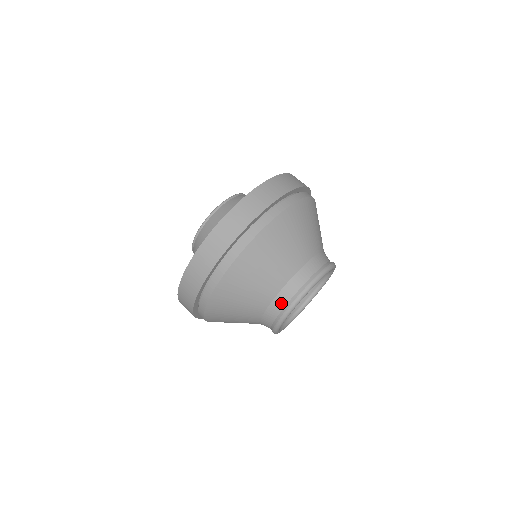
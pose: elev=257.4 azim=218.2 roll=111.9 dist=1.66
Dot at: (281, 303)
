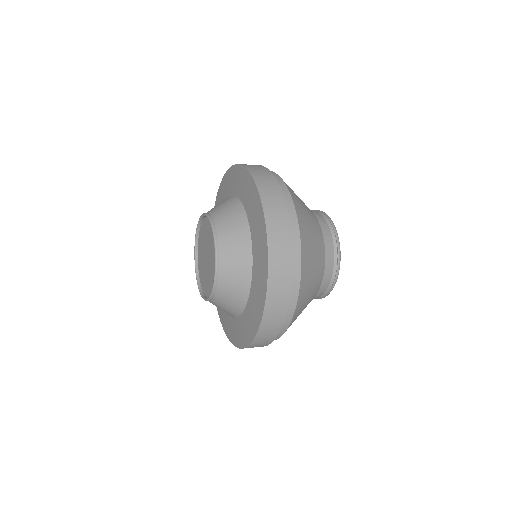
Dot at: (331, 255)
